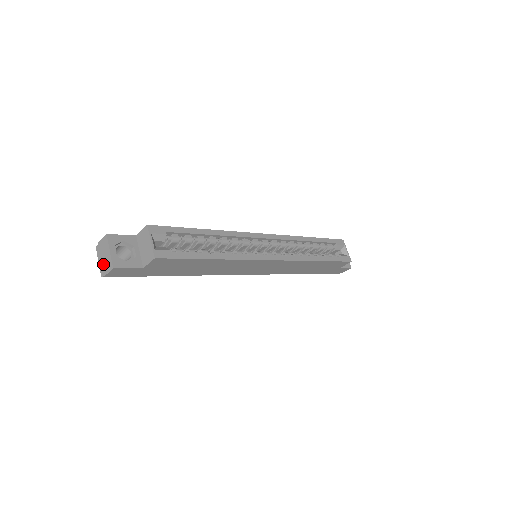
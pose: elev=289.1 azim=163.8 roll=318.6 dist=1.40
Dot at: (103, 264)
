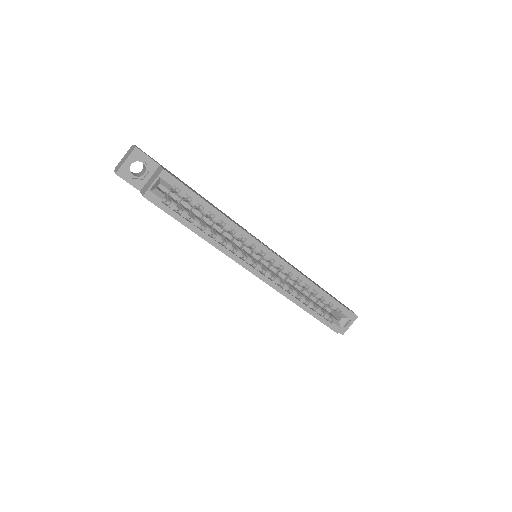
Dot at: (121, 162)
